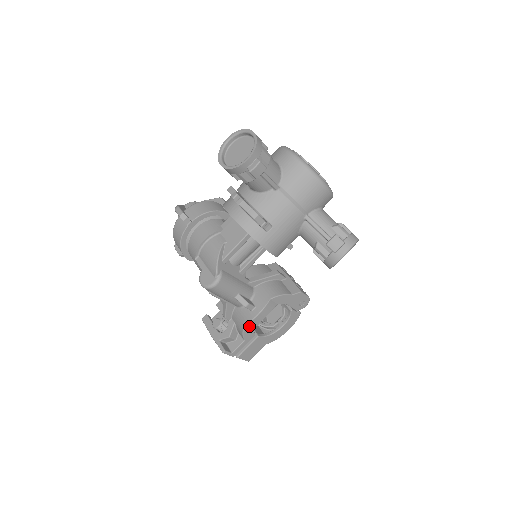
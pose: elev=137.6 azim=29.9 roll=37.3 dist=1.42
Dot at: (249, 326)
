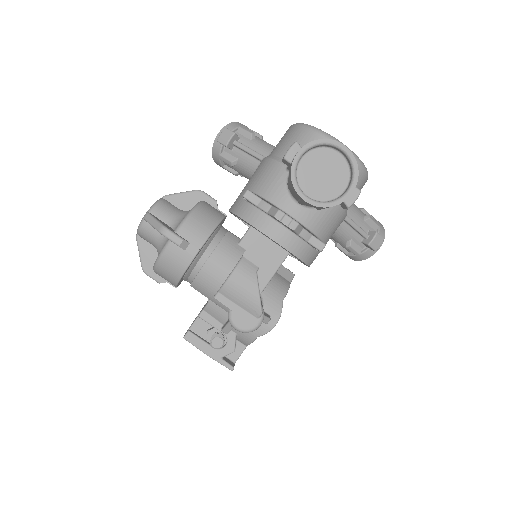
Dot at: occluded
